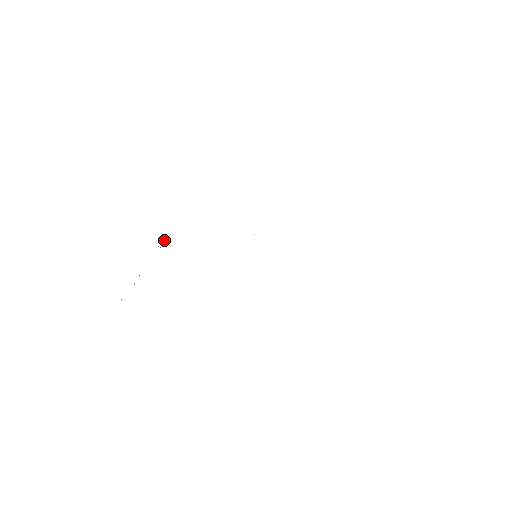
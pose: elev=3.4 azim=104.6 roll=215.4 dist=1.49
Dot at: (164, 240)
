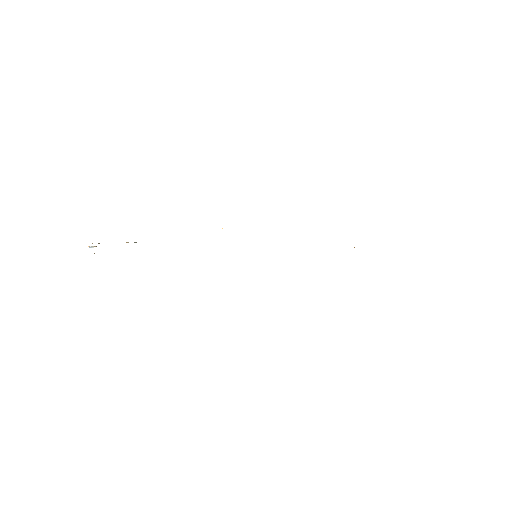
Dot at: occluded
